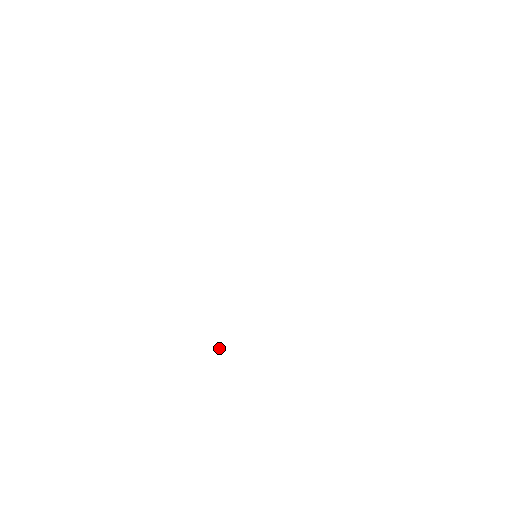
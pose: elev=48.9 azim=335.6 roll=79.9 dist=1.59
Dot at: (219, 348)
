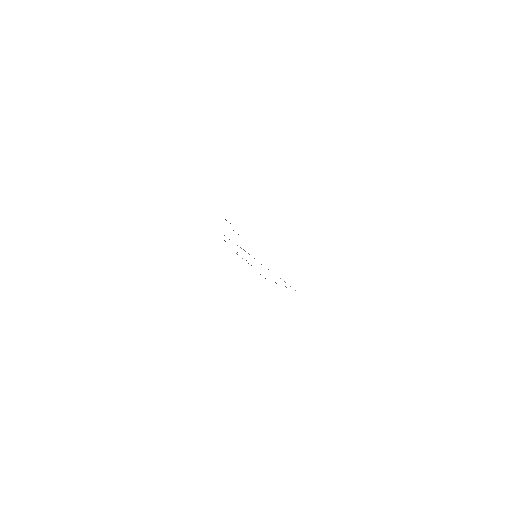
Dot at: occluded
